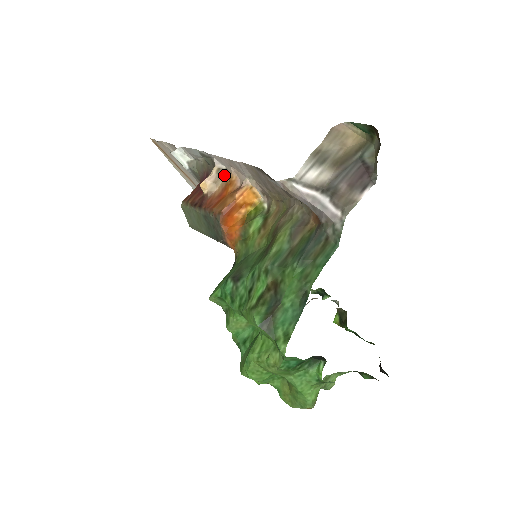
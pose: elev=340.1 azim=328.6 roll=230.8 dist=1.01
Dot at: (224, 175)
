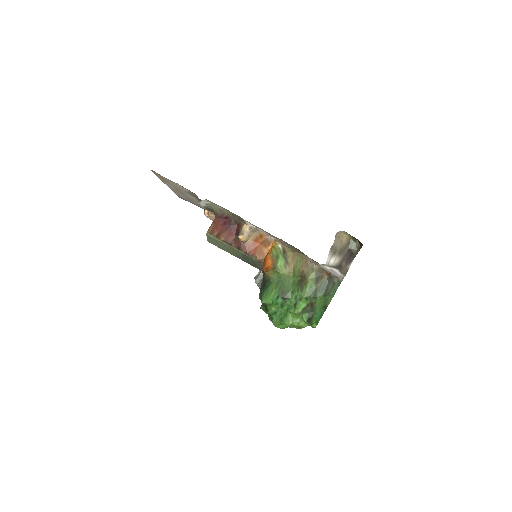
Dot at: (255, 231)
